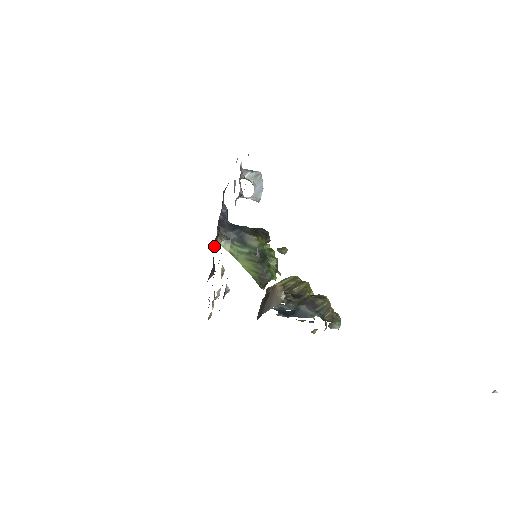
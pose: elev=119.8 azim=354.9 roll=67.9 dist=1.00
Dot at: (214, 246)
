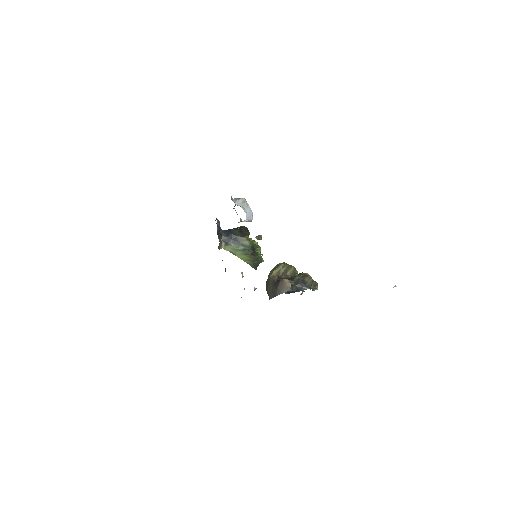
Dot at: occluded
